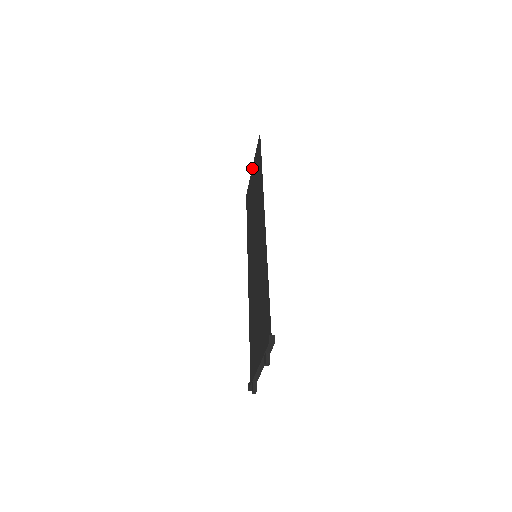
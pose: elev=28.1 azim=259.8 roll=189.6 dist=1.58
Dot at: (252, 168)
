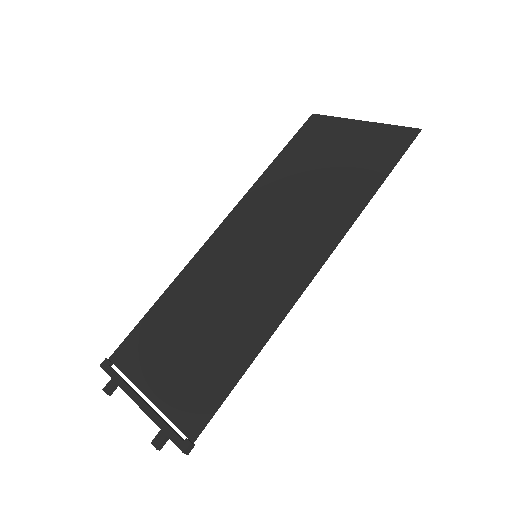
Dot at: (359, 122)
